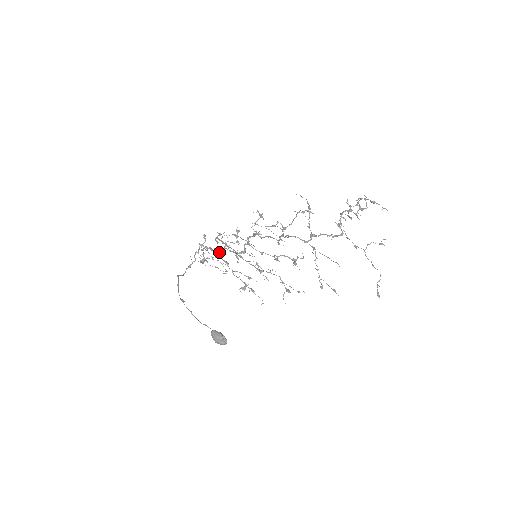
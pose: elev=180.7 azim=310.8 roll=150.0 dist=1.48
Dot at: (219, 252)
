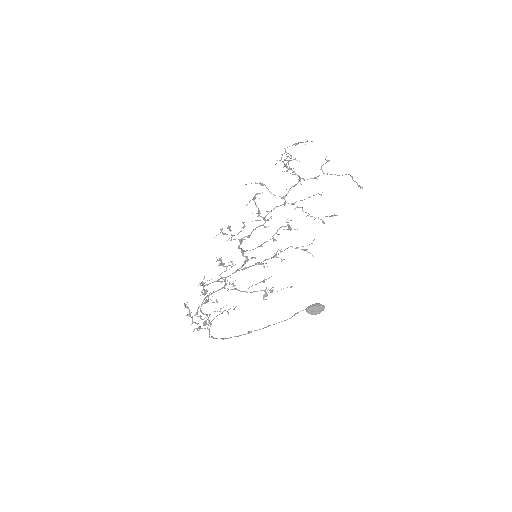
Dot at: (223, 287)
